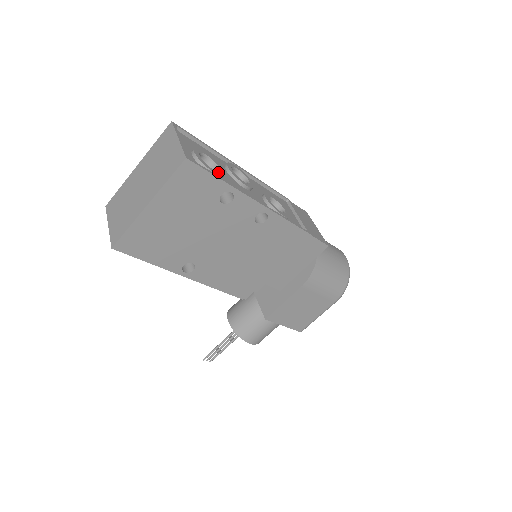
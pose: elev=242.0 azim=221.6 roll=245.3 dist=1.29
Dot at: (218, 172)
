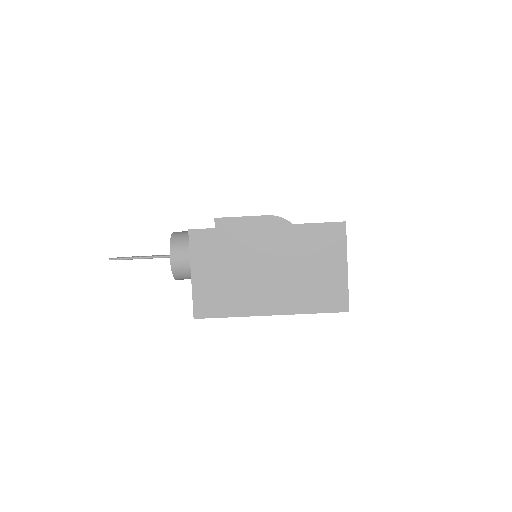
Dot at: occluded
